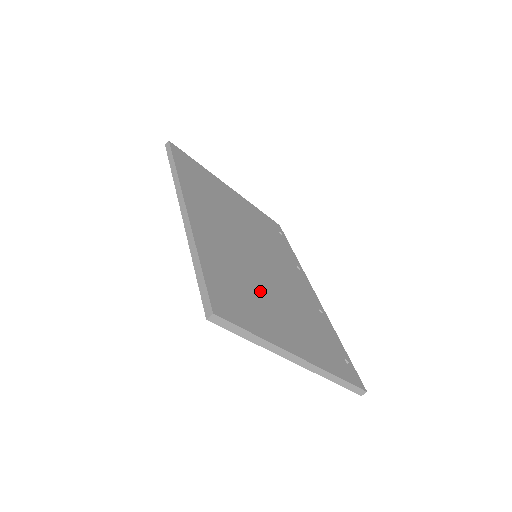
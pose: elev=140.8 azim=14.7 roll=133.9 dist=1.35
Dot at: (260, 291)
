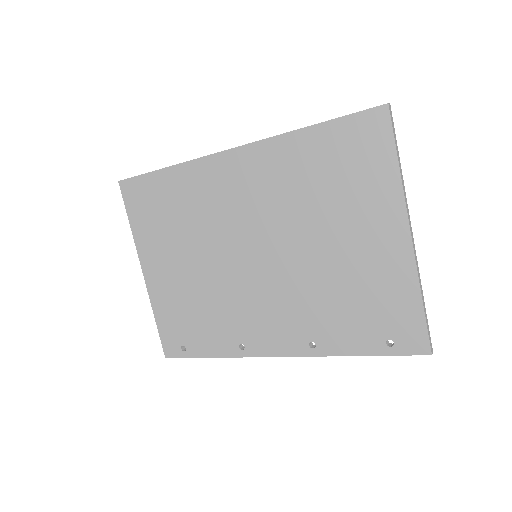
Dot at: occluded
